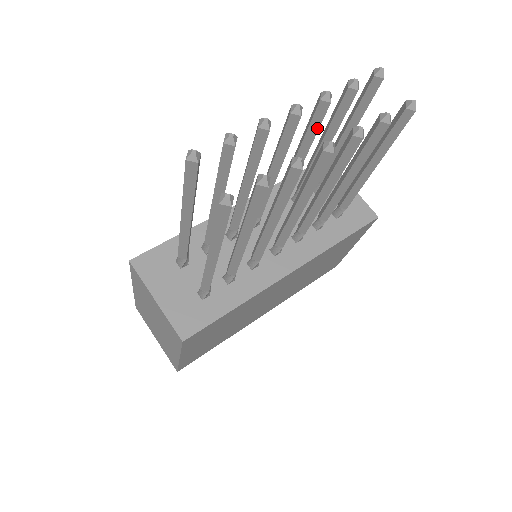
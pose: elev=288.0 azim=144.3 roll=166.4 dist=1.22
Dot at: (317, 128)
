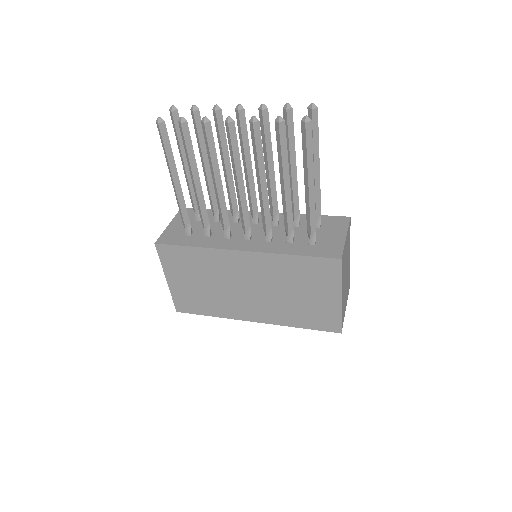
Dot at: (264, 133)
